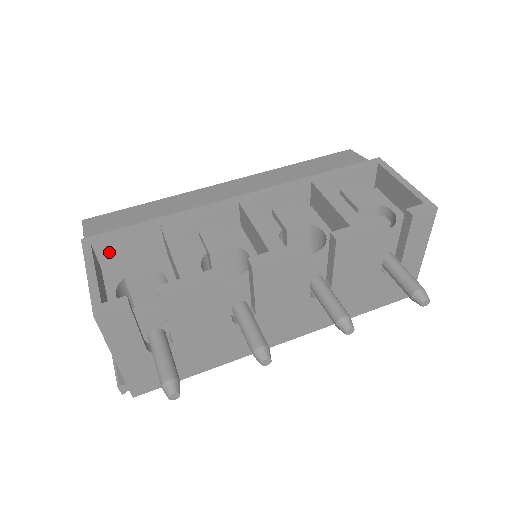
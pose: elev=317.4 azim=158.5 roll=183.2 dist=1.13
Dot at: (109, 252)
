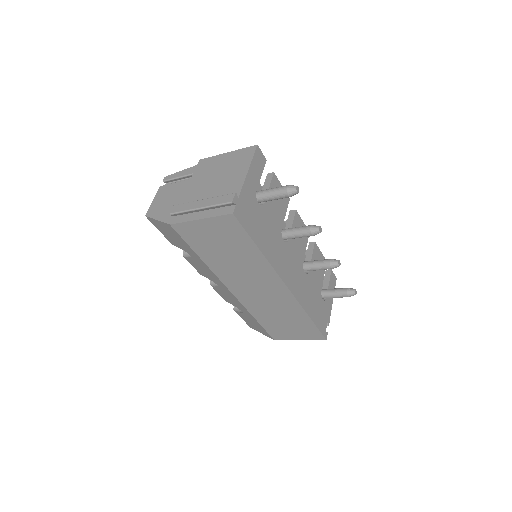
Dot at: occluded
